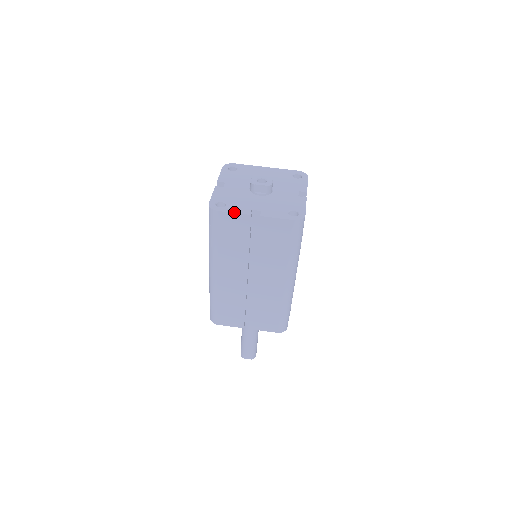
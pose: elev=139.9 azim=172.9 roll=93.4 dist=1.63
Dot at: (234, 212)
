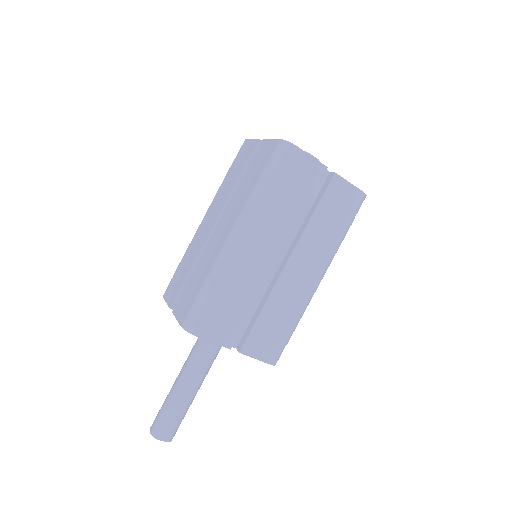
Dot at: occluded
